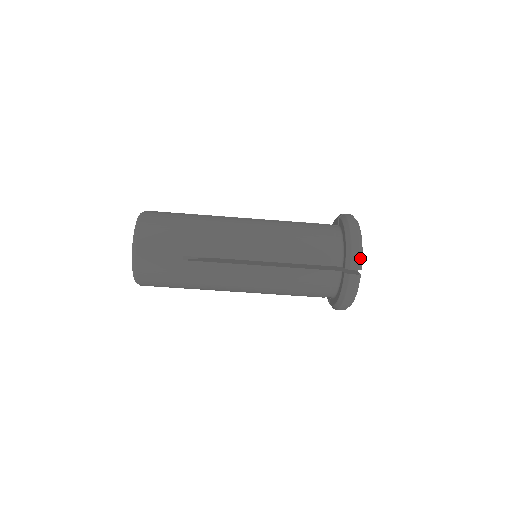
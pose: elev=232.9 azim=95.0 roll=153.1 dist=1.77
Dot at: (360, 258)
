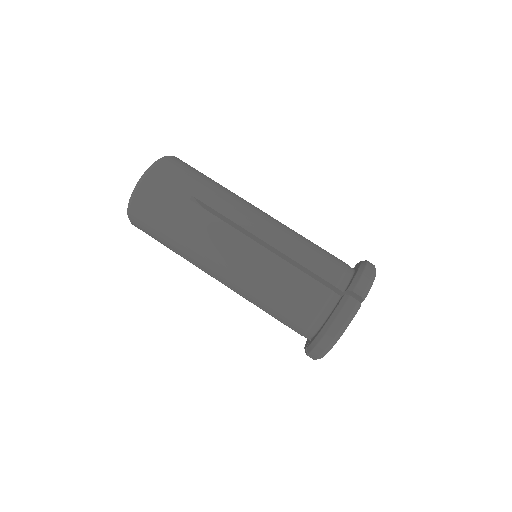
Dot at: (368, 287)
